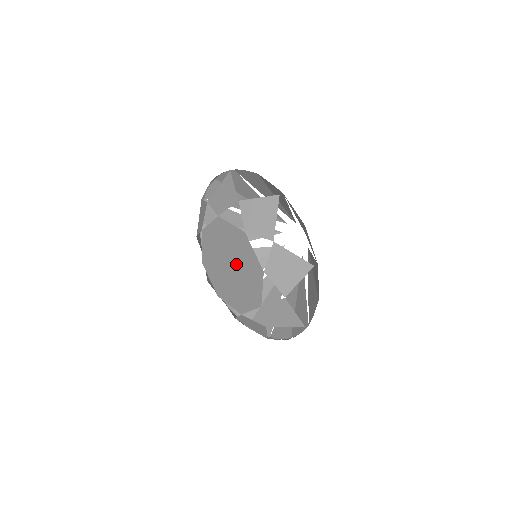
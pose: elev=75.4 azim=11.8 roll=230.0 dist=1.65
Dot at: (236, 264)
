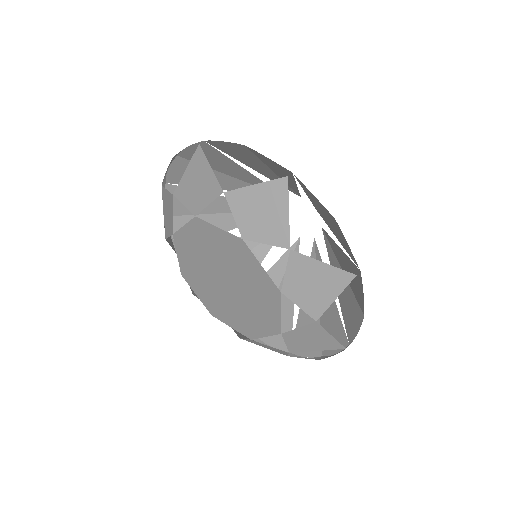
Dot at: (224, 270)
